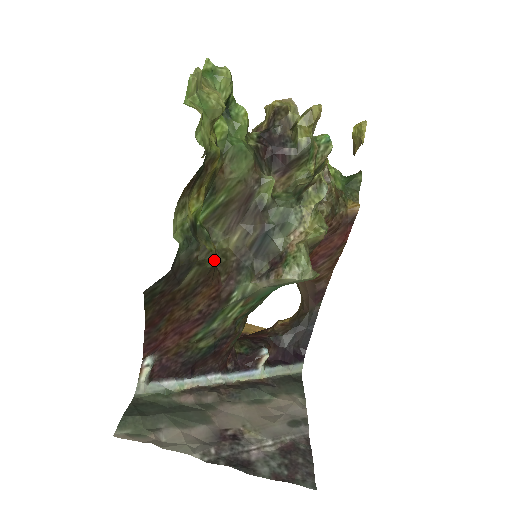
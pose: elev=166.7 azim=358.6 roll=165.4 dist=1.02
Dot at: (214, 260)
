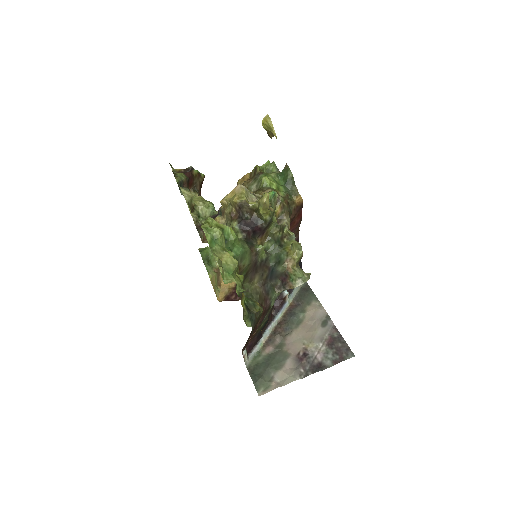
Dot at: occluded
